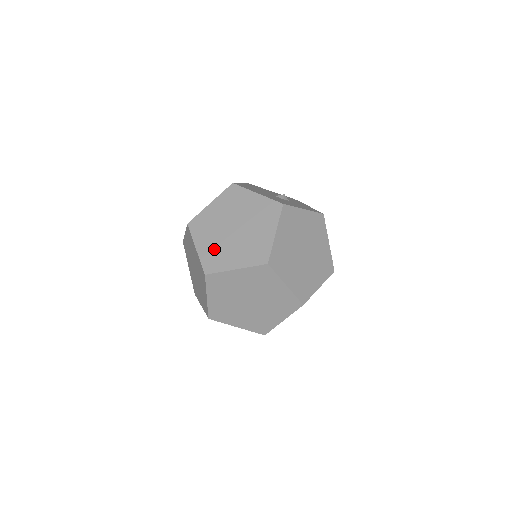
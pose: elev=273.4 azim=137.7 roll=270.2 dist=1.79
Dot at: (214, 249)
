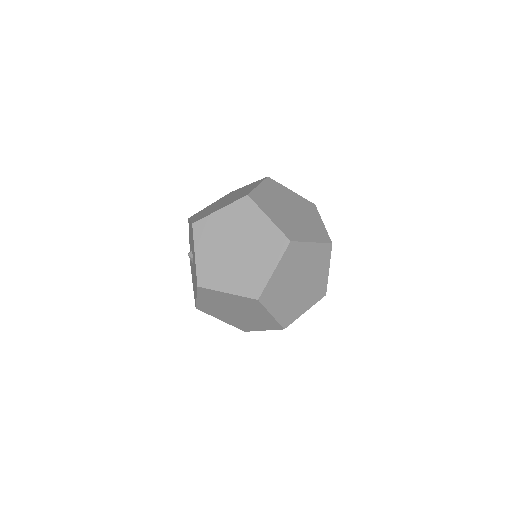
Dot at: (268, 198)
